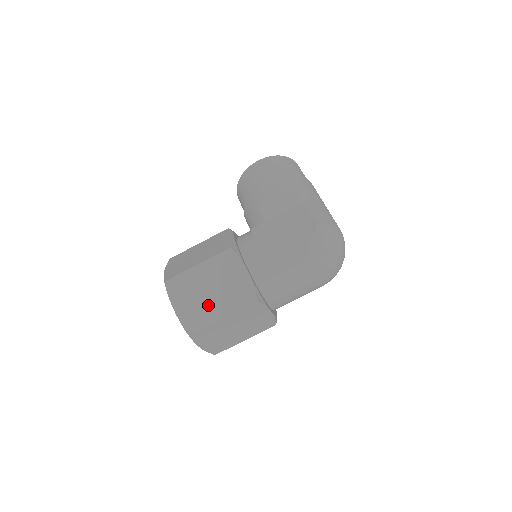
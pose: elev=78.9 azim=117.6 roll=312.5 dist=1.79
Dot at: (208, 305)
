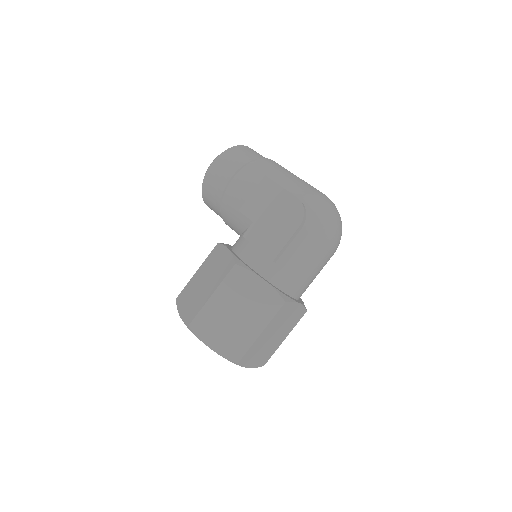
Dot at: (241, 328)
